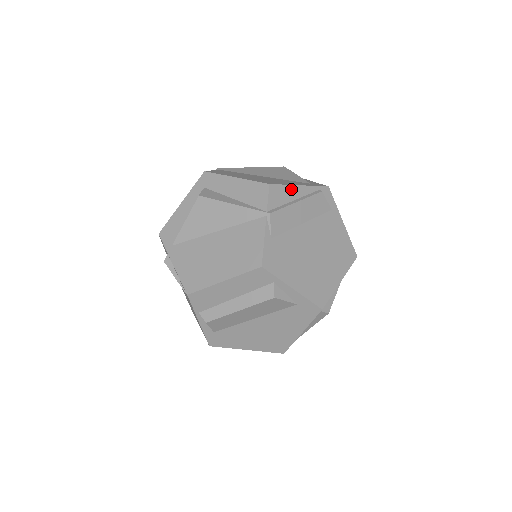
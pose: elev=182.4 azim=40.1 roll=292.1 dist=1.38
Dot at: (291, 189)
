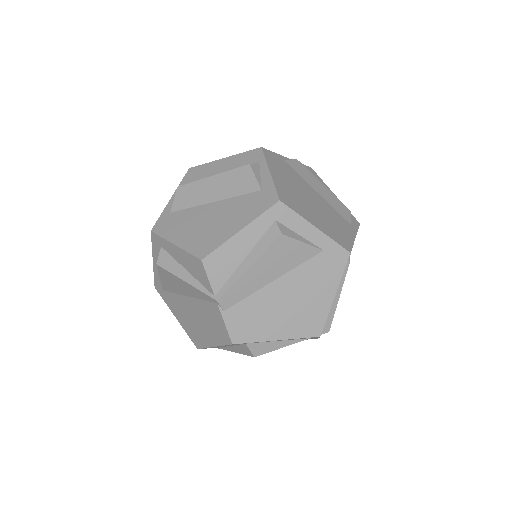
Dot at: (325, 186)
